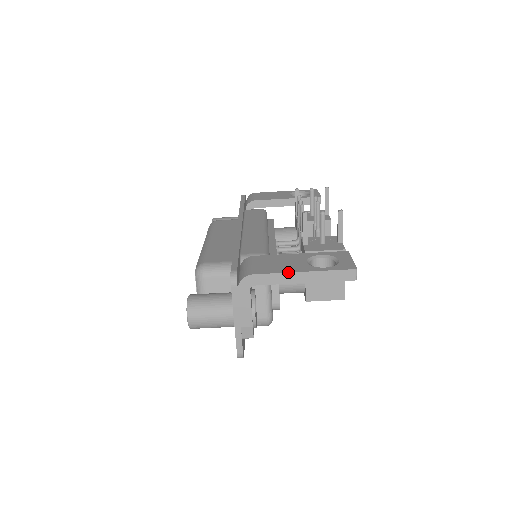
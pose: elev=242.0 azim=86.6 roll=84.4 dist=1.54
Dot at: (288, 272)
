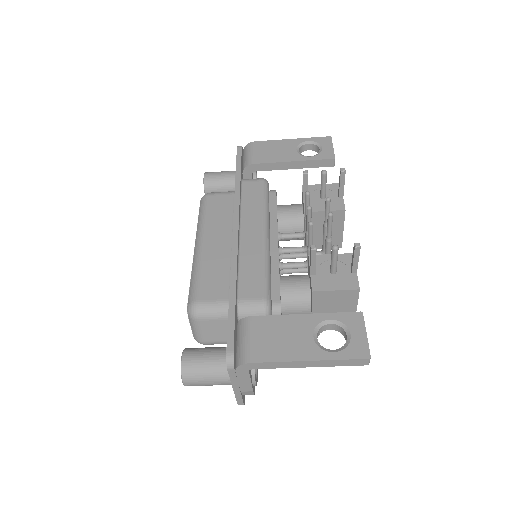
Dot at: (291, 361)
